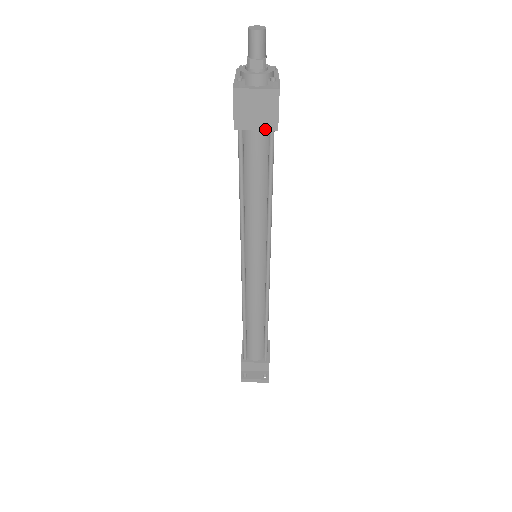
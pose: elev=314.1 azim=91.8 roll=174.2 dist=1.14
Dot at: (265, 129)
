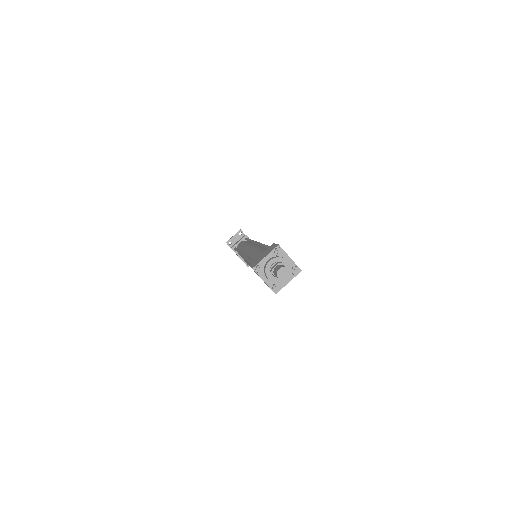
Dot at: occluded
